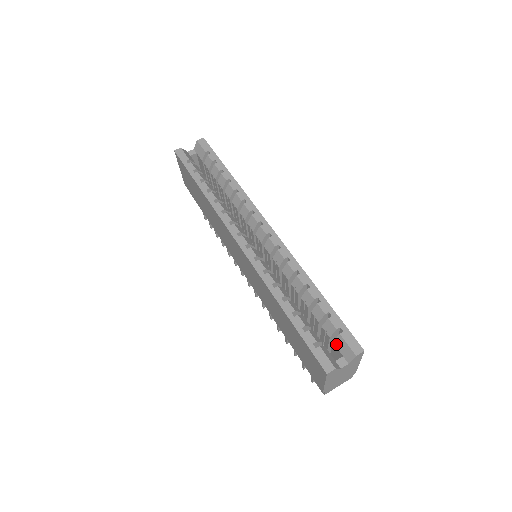
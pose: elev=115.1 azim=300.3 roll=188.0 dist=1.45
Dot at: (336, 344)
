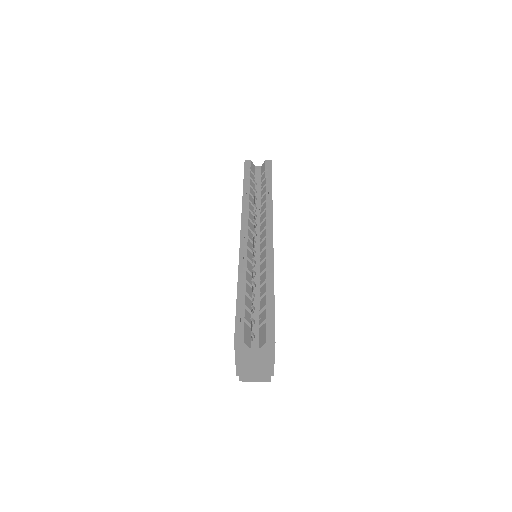
Dot at: (260, 330)
